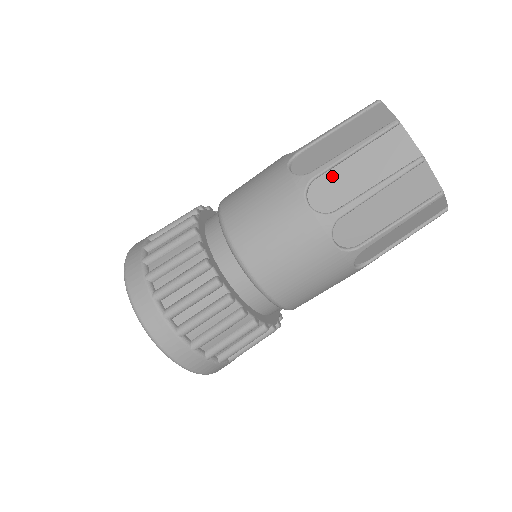
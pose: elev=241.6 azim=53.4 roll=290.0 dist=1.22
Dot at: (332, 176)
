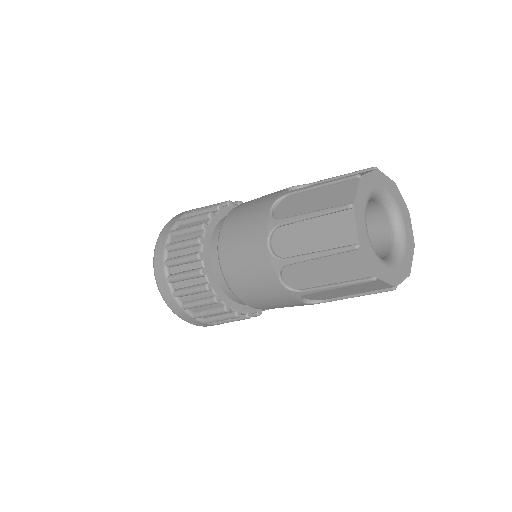
Dot at: (292, 229)
